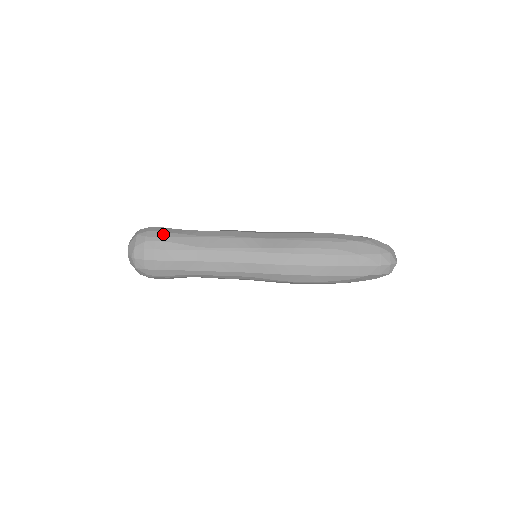
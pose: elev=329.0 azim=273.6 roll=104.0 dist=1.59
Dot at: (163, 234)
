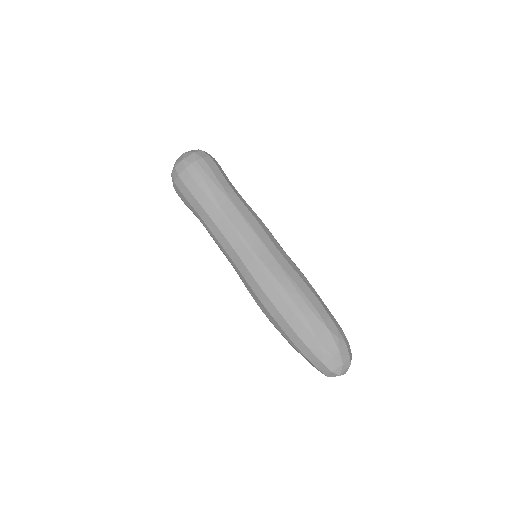
Dot at: (209, 171)
